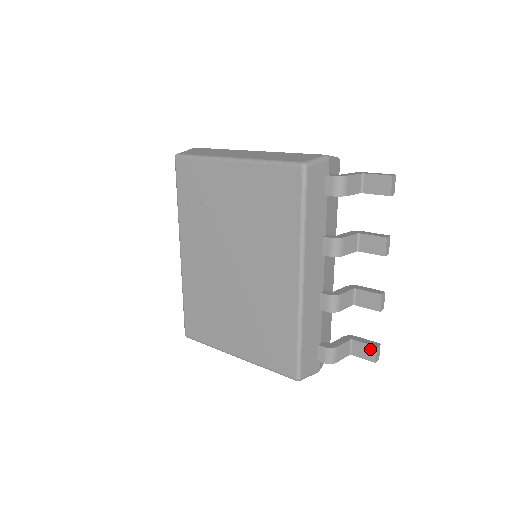
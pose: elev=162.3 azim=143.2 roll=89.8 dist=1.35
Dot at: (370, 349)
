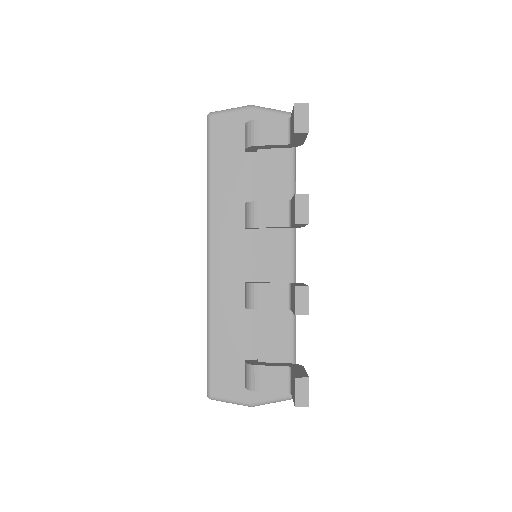
Dot at: (294, 382)
